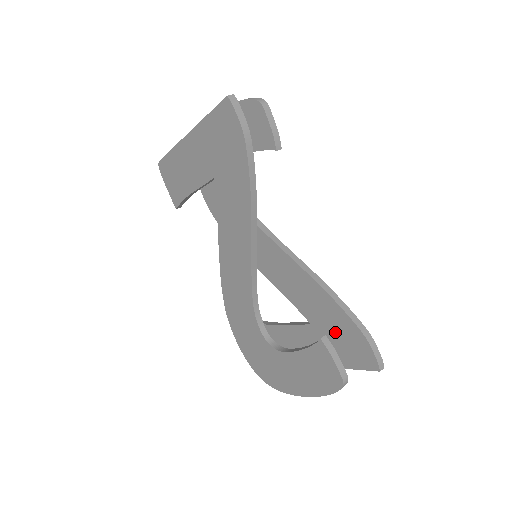
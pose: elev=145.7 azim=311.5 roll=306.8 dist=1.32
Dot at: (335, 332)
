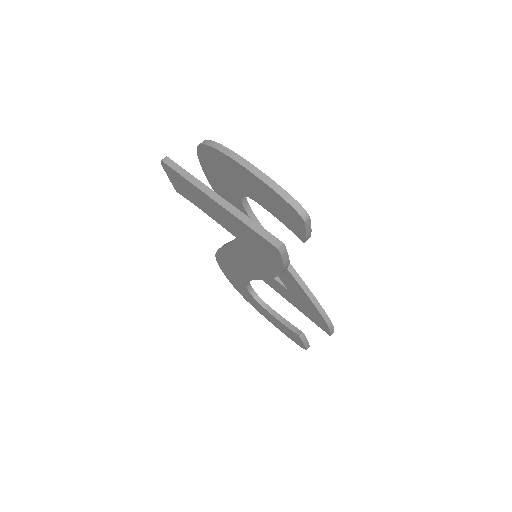
Dot at: (306, 307)
